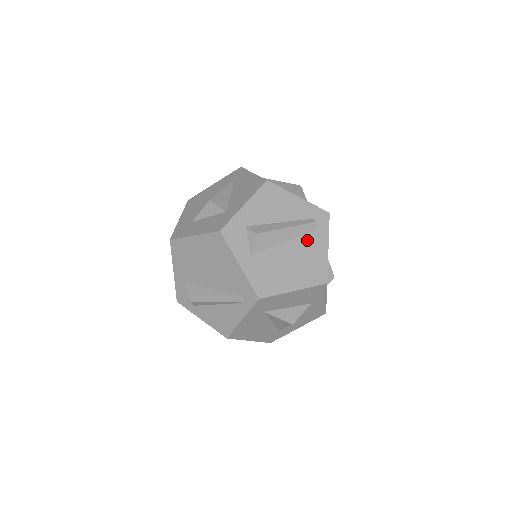
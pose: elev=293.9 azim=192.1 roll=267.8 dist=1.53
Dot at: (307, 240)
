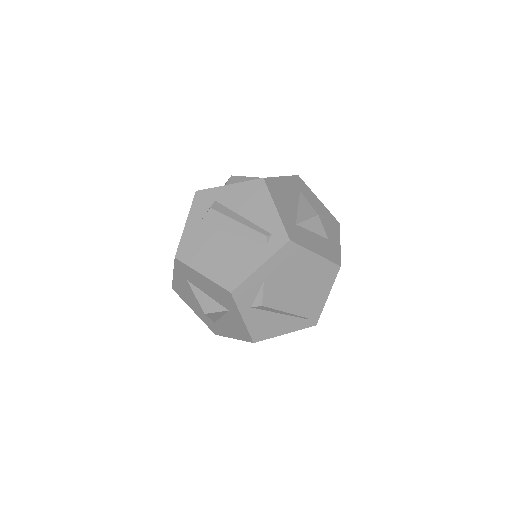
Dot at: (249, 246)
